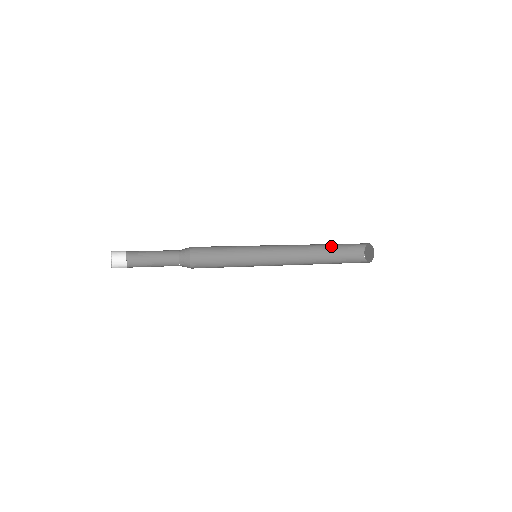
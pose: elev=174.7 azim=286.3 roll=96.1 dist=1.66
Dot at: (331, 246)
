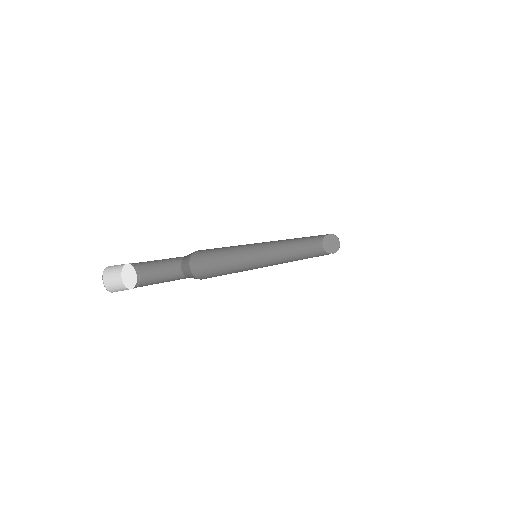
Dot at: (301, 246)
